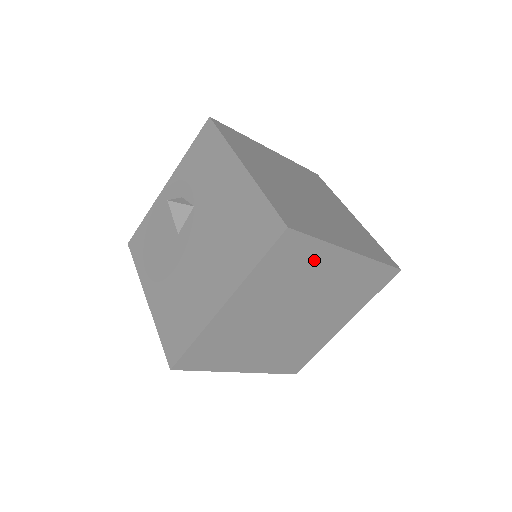
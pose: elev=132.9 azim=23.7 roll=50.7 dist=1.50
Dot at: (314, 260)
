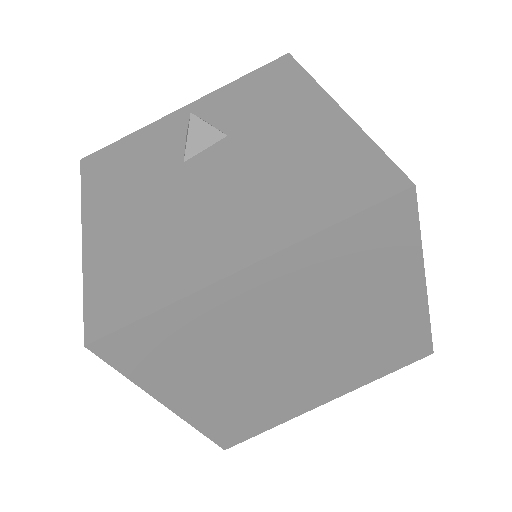
Dot at: (389, 270)
